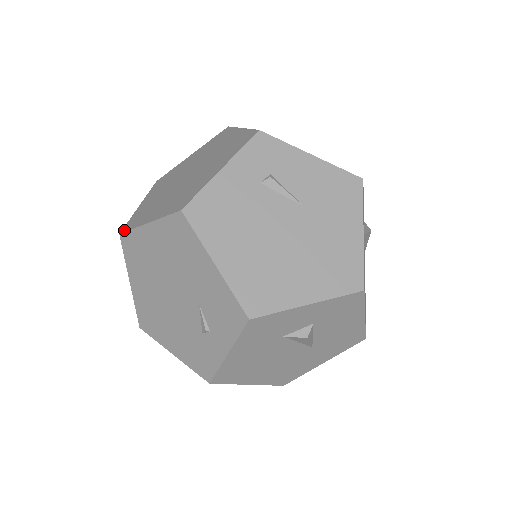
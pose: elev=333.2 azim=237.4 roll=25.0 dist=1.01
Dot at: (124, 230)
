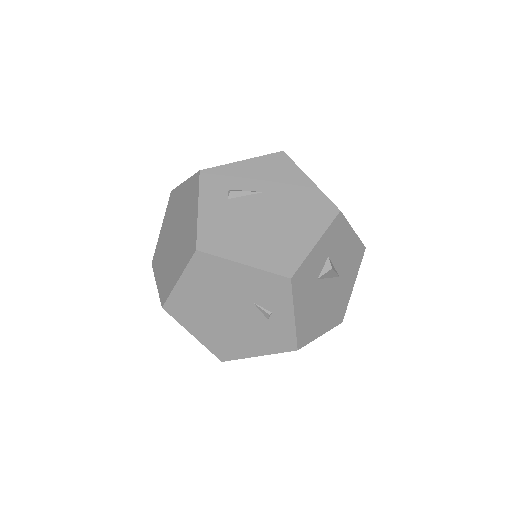
Dot at: (163, 302)
